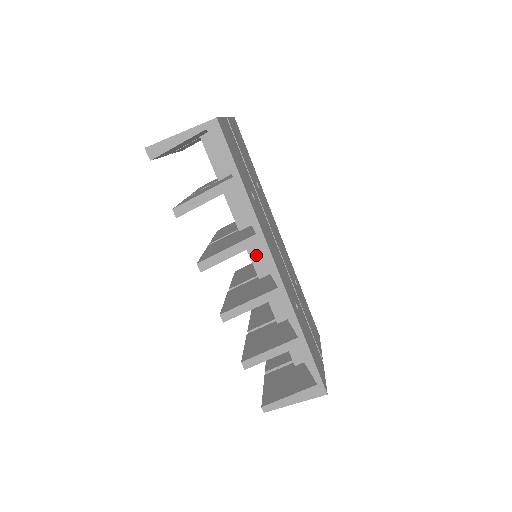
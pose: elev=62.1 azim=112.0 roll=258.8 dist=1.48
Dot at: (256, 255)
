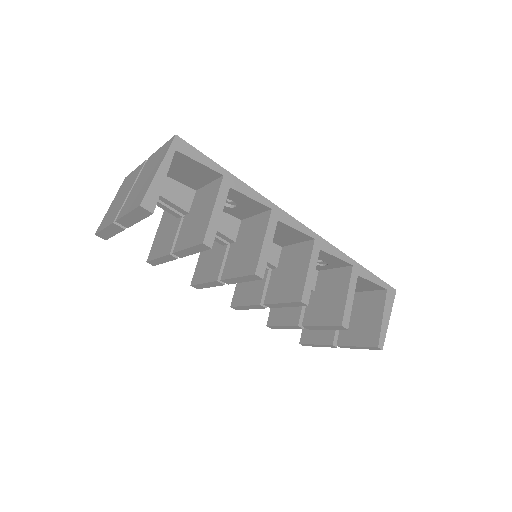
Dot at: occluded
